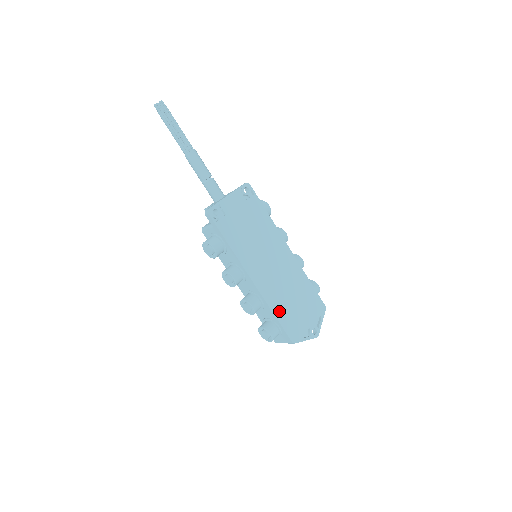
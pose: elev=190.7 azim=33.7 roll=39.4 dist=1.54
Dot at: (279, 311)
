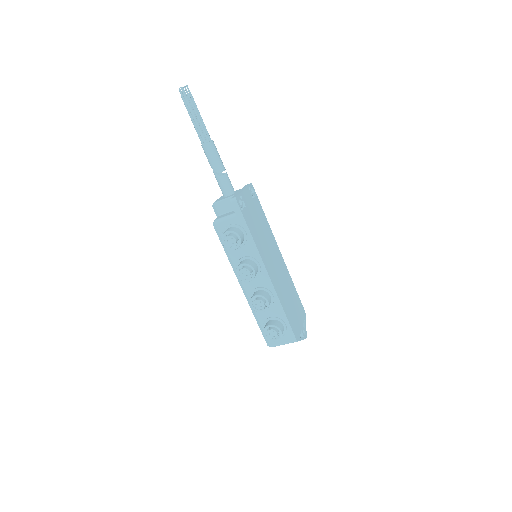
Dot at: (285, 308)
